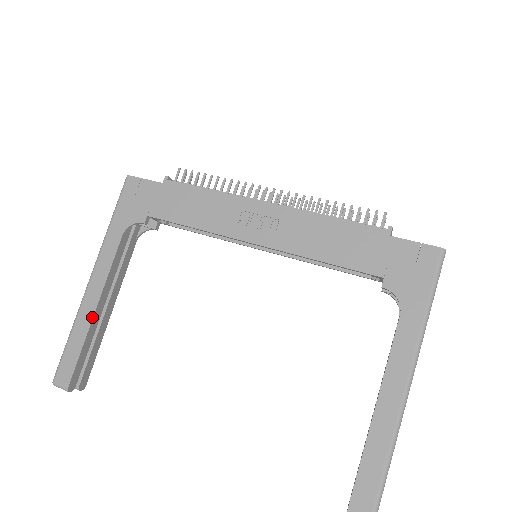
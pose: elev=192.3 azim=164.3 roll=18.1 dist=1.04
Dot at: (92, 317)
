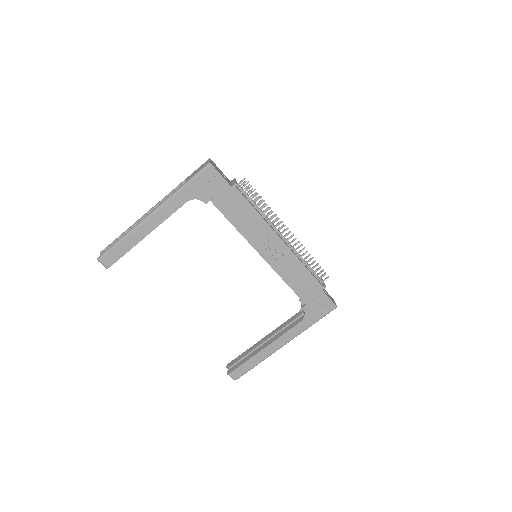
Dot at: occluded
